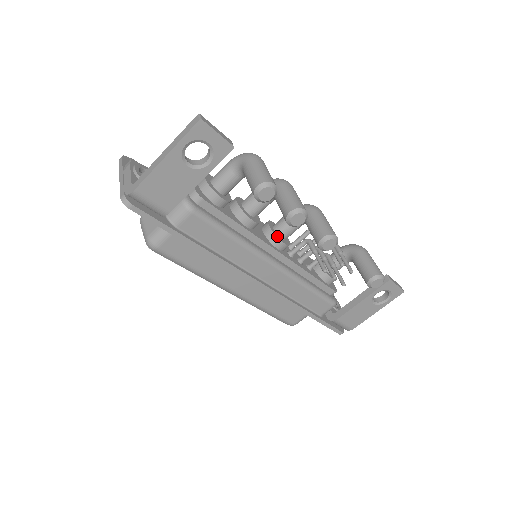
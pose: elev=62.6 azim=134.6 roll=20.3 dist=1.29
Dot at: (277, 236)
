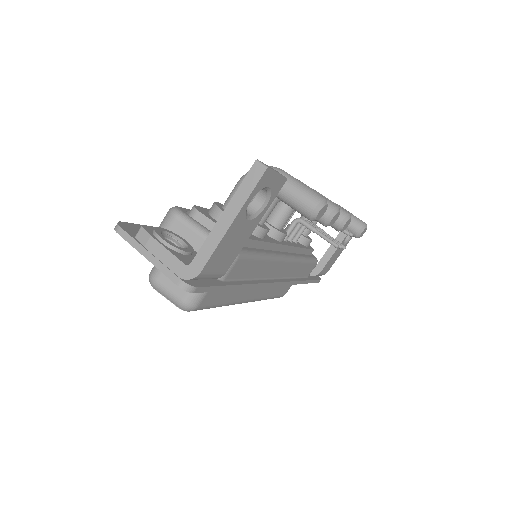
Dot at: (279, 231)
